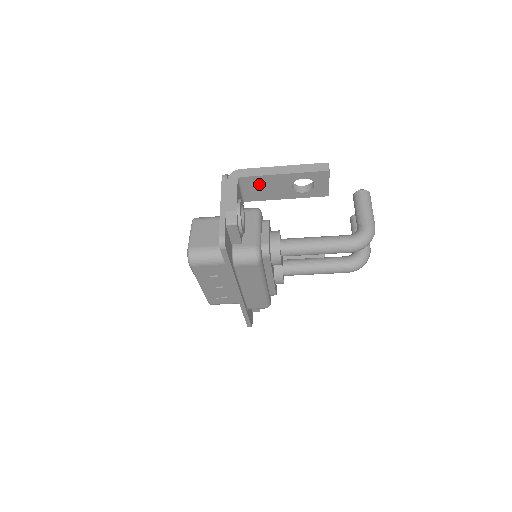
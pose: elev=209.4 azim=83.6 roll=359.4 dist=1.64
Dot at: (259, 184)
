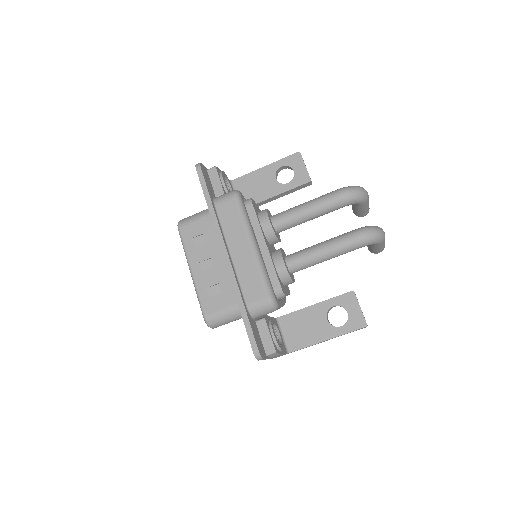
Dot at: (249, 184)
